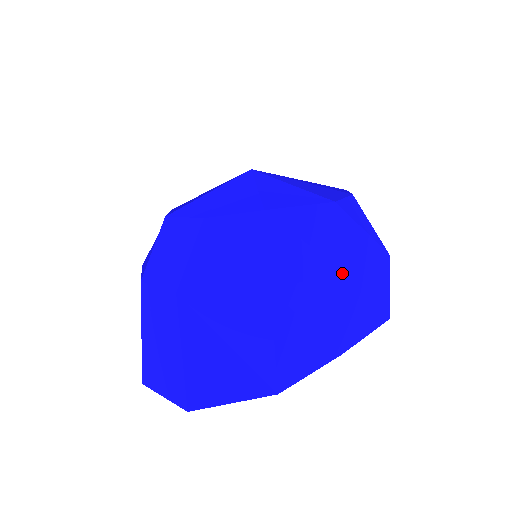
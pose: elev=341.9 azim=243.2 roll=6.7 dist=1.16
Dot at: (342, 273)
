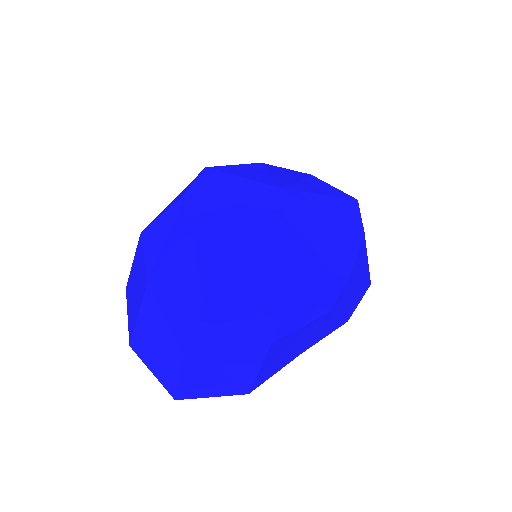
Dot at: (330, 313)
